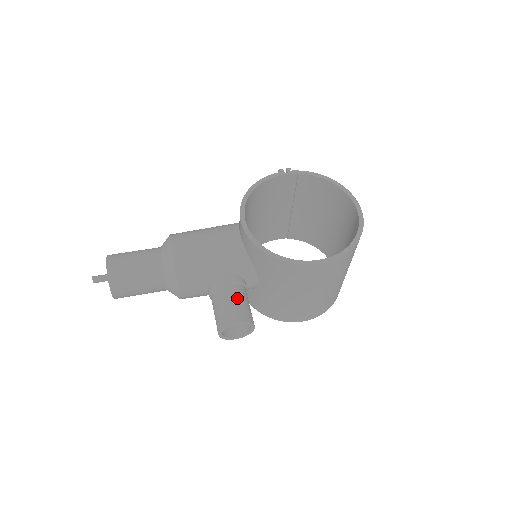
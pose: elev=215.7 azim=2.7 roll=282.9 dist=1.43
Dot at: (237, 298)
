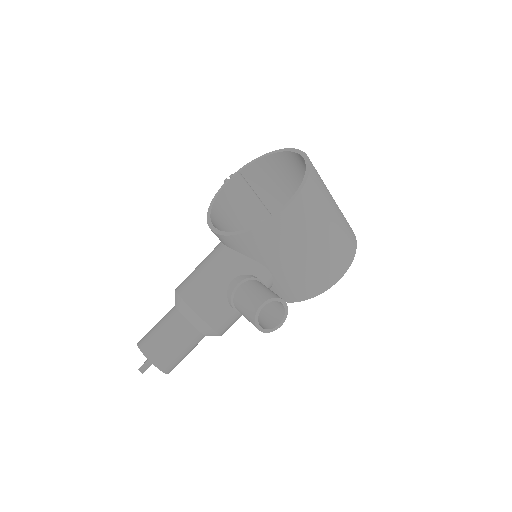
Dot at: (252, 289)
